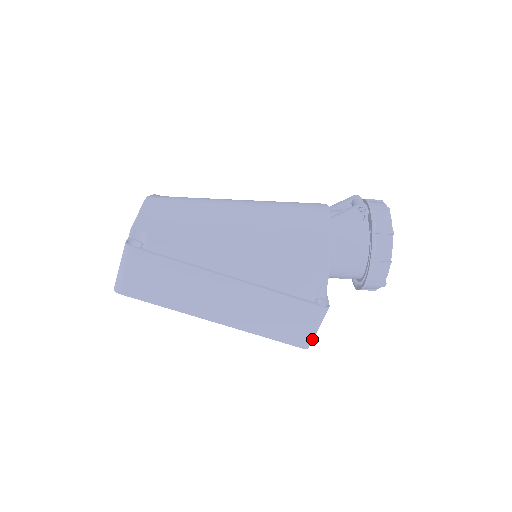
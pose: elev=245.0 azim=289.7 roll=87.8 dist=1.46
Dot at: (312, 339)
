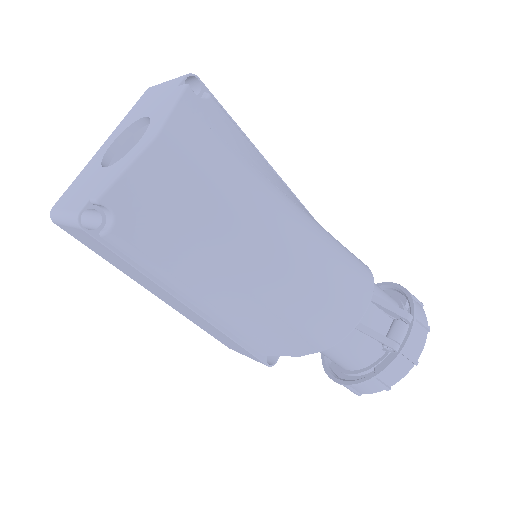
Dot at: occluded
